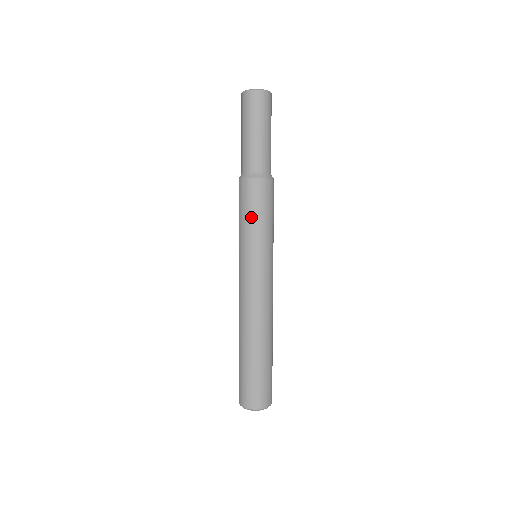
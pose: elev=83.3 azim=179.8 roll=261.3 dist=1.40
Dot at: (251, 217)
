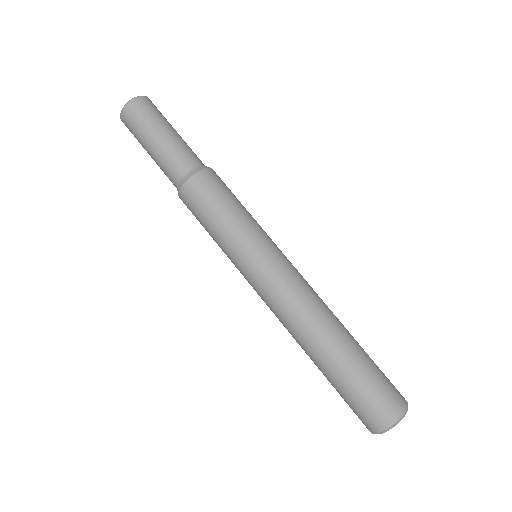
Dot at: (212, 222)
